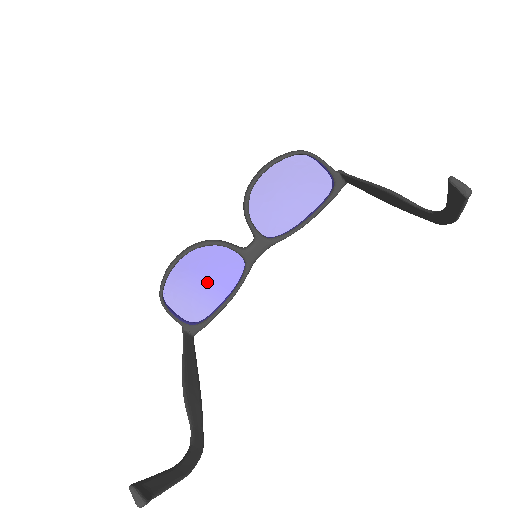
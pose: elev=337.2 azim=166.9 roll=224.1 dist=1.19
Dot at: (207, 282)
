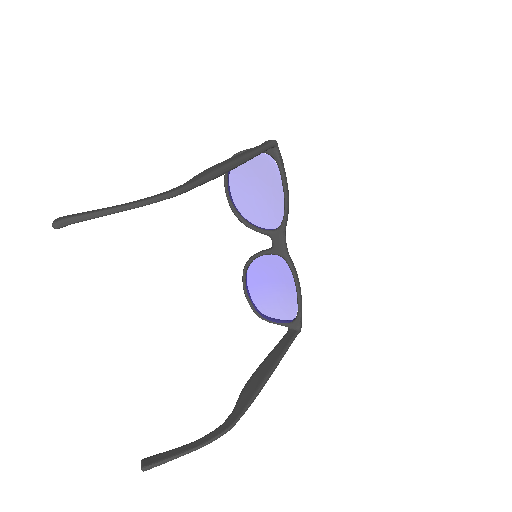
Dot at: (278, 285)
